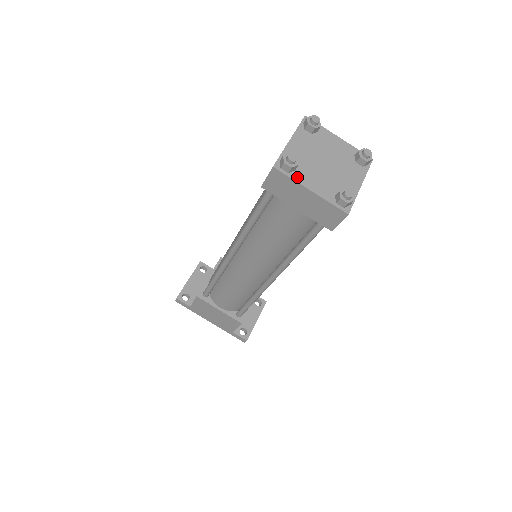
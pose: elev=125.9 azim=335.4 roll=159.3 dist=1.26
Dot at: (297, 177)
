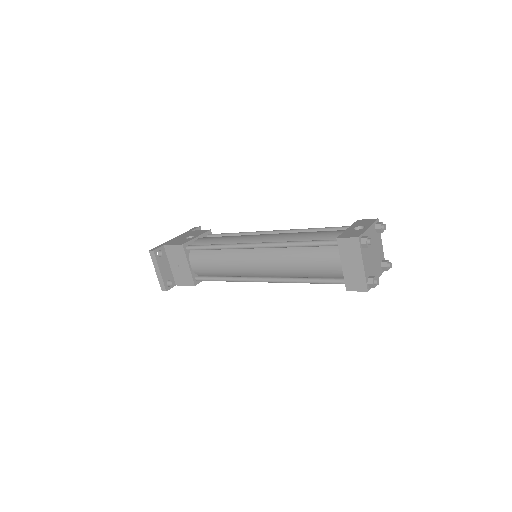
Dot at: occluded
